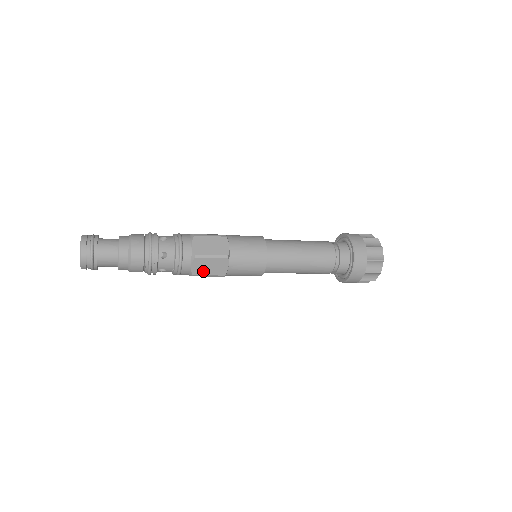
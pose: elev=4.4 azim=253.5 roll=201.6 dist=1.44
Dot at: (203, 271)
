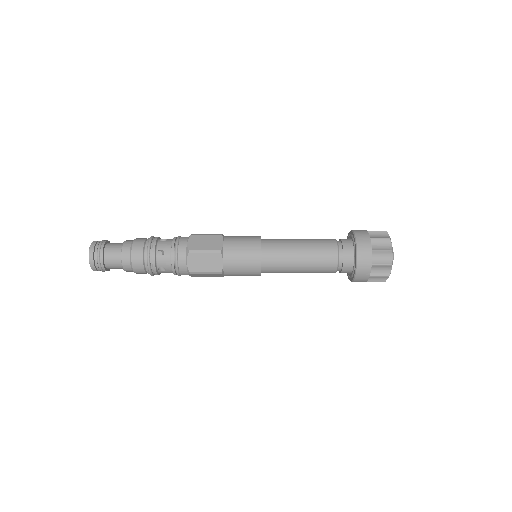
Dot at: (201, 276)
